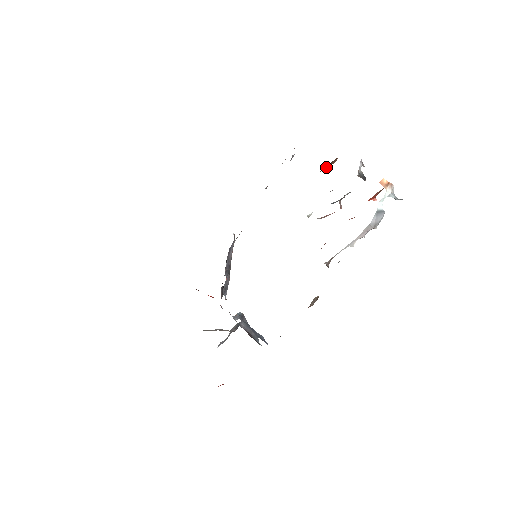
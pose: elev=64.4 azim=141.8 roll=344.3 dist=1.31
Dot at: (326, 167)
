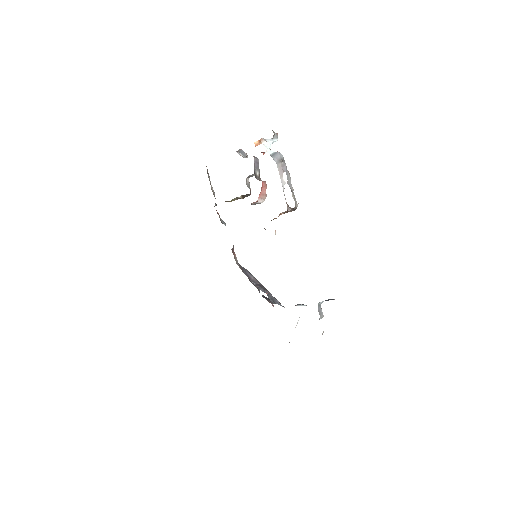
Dot at: occluded
